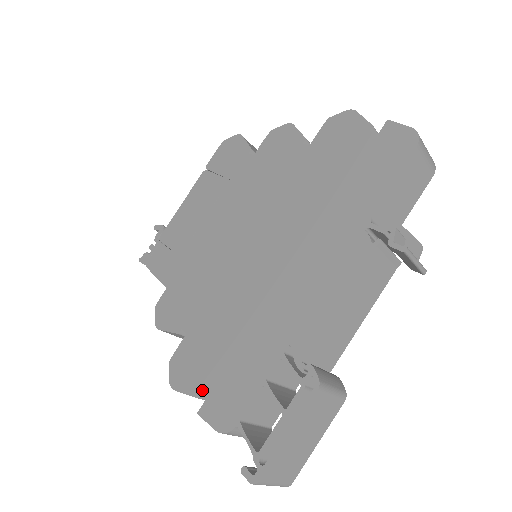
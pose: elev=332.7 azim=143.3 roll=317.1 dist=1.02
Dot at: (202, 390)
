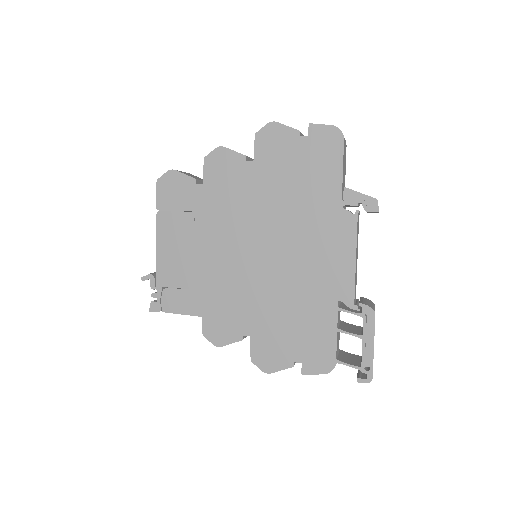
Dot at: (294, 360)
